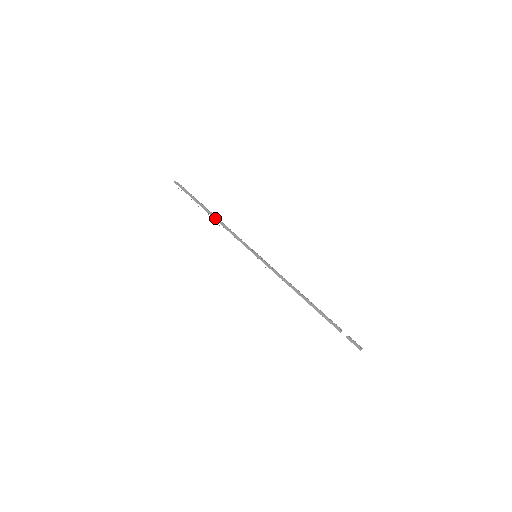
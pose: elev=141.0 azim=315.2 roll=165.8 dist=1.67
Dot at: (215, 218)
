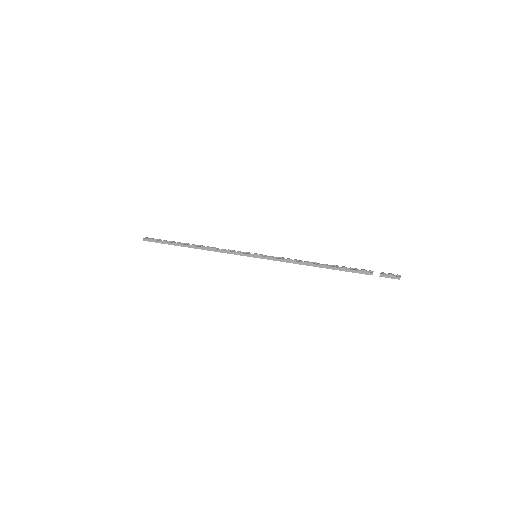
Dot at: (199, 248)
